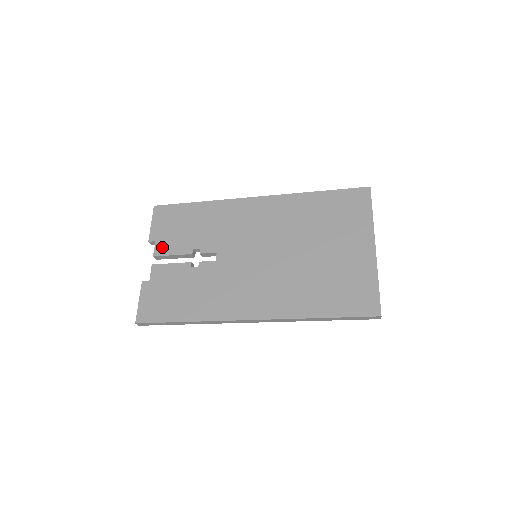
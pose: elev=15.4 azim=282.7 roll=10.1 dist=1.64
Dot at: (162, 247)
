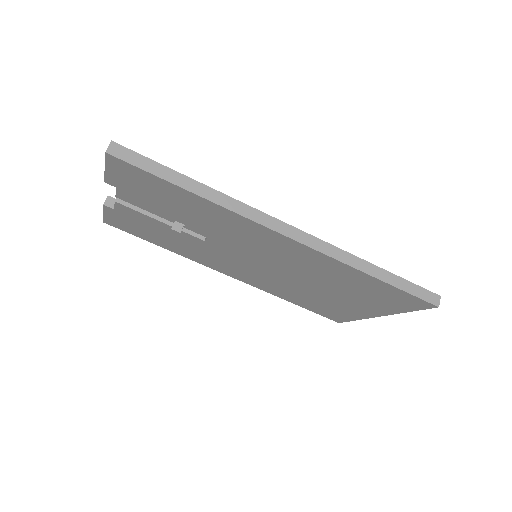
Dot at: occluded
